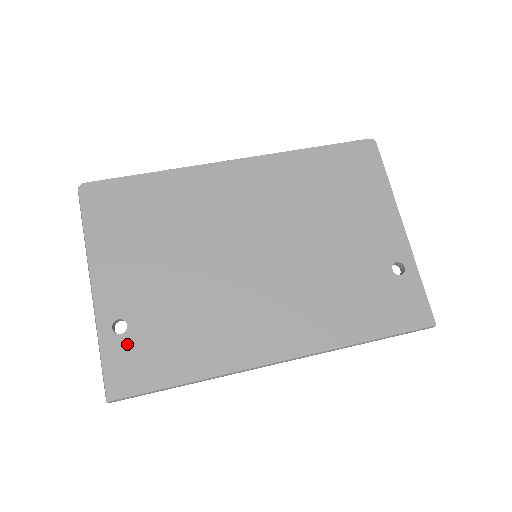
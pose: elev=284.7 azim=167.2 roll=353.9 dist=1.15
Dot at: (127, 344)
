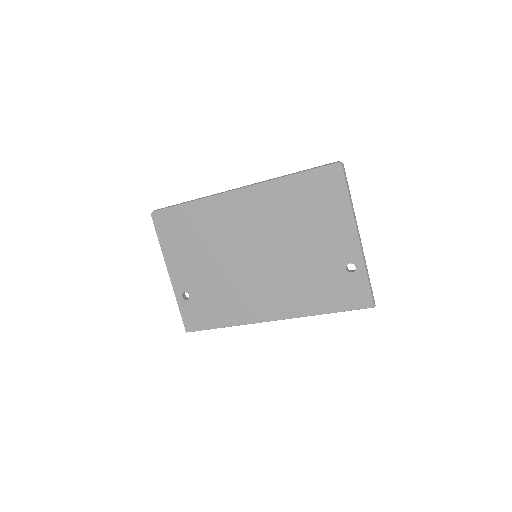
Dot at: (191, 305)
